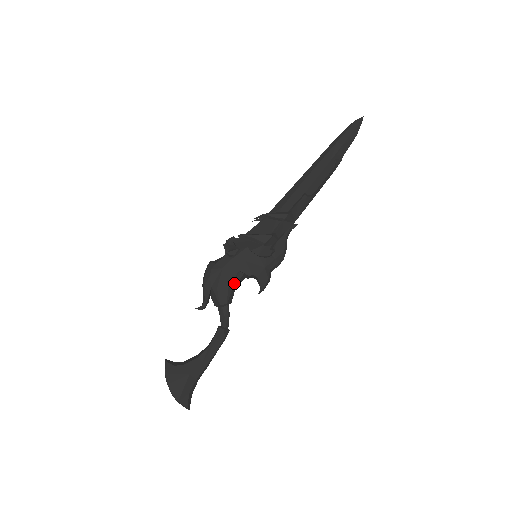
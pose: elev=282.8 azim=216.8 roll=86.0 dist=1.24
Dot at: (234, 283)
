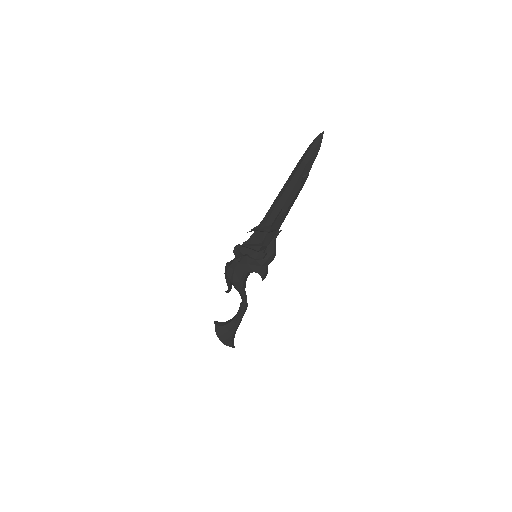
Dot at: (243, 278)
